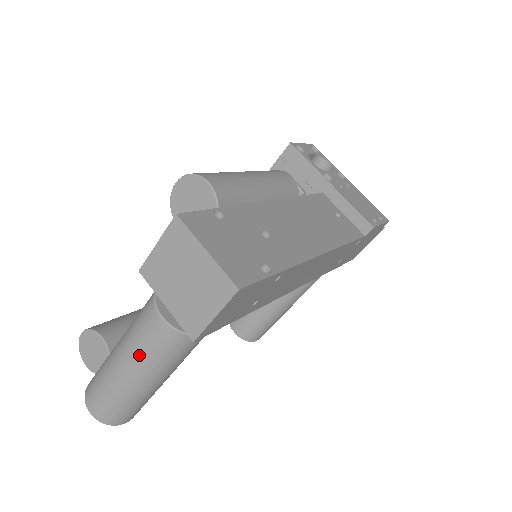
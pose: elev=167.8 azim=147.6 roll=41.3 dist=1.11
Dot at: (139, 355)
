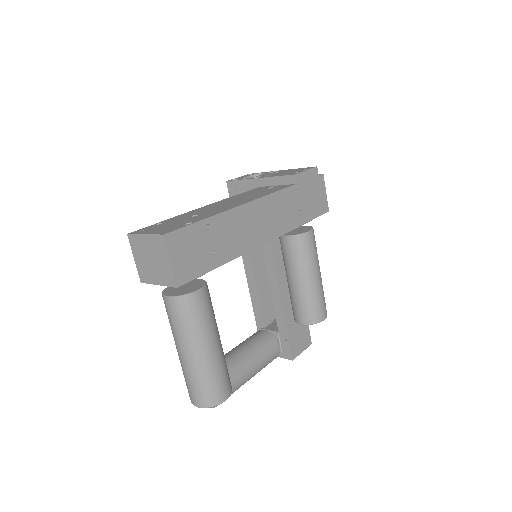
Dot at: (179, 333)
